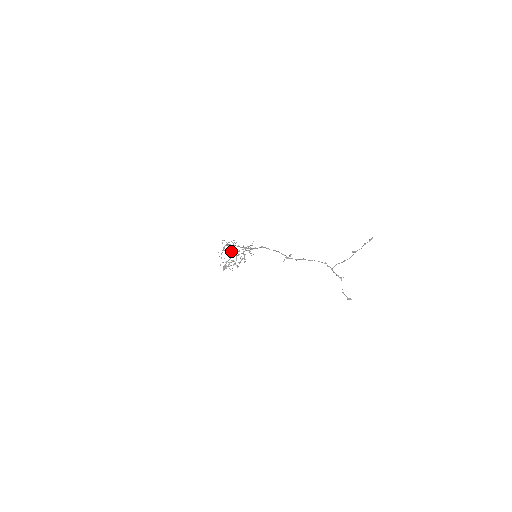
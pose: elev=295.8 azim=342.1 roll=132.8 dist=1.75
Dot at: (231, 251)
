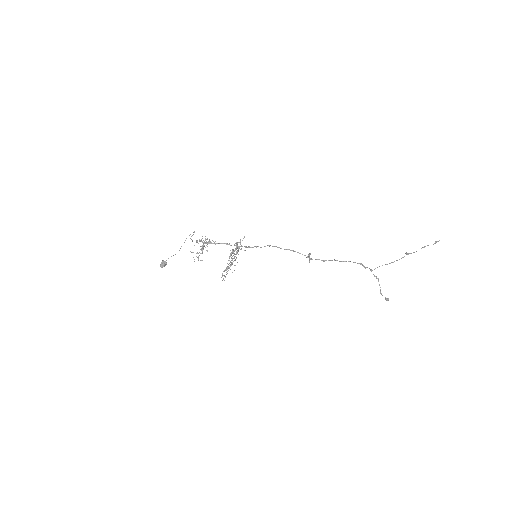
Dot at: (231, 253)
